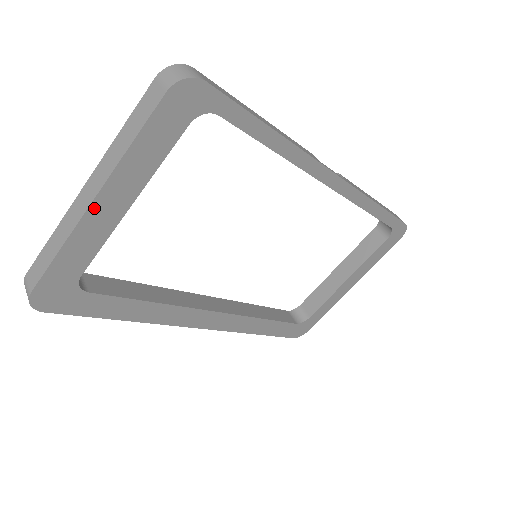
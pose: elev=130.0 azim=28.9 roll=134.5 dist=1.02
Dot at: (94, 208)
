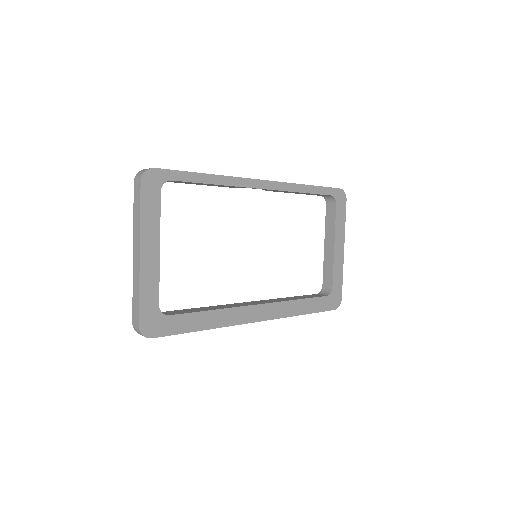
Dot at: (143, 258)
